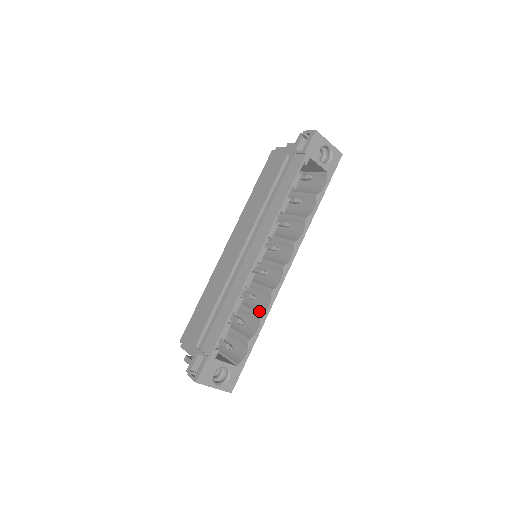
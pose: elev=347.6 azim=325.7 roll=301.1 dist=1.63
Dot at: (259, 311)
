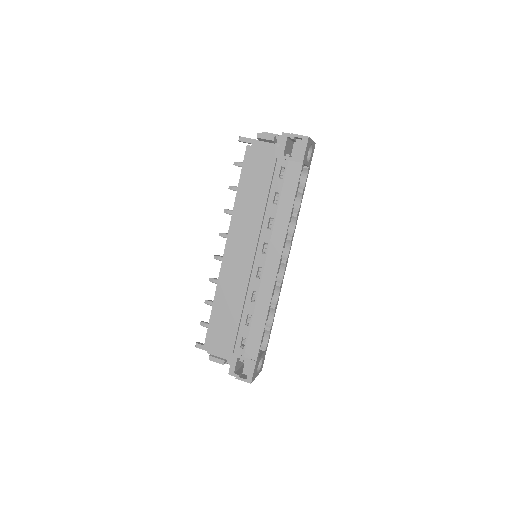
Dot at: (271, 303)
